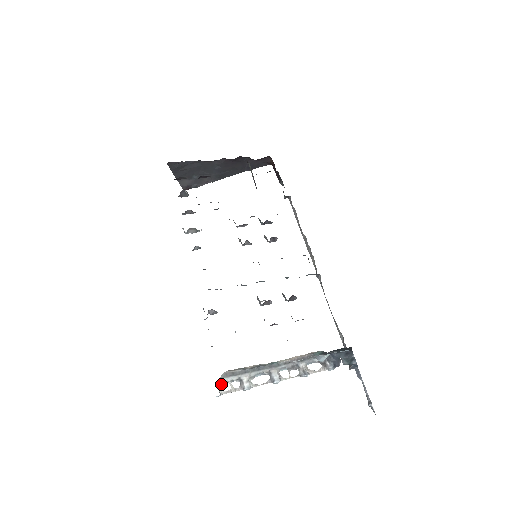
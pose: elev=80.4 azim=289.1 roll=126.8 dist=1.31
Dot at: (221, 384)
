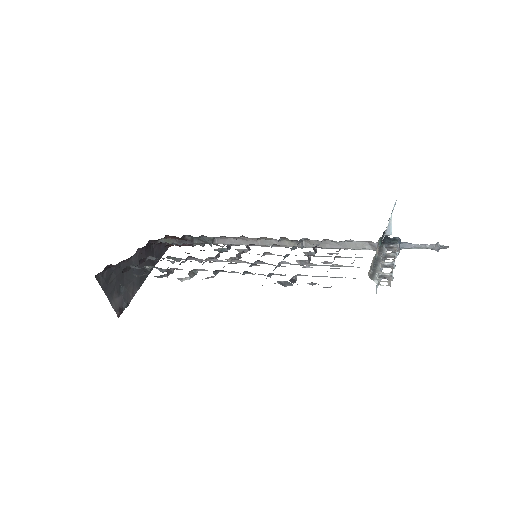
Dot at: (379, 284)
